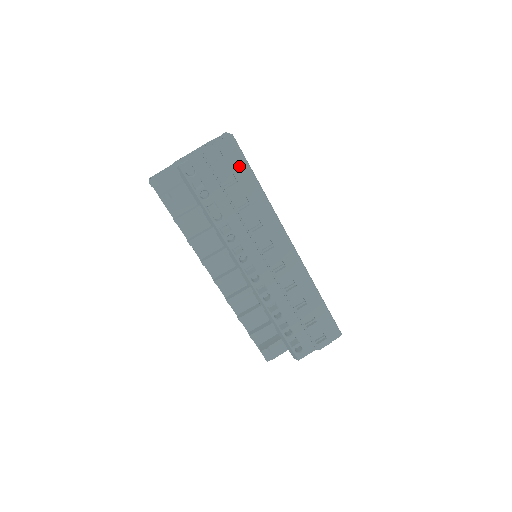
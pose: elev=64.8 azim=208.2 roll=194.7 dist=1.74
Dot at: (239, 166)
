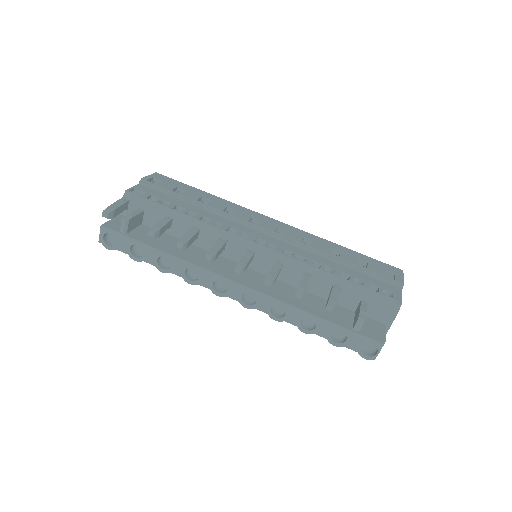
Dot at: (178, 184)
